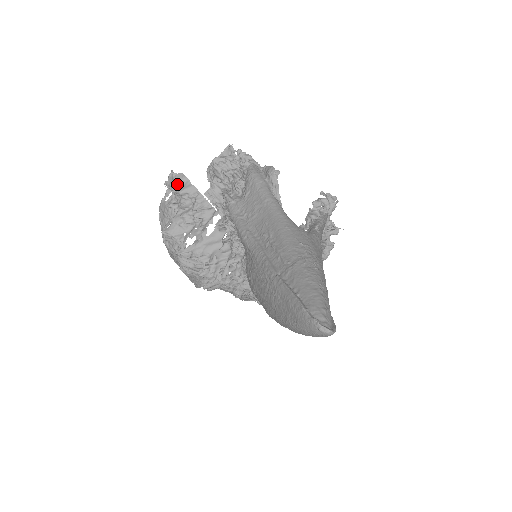
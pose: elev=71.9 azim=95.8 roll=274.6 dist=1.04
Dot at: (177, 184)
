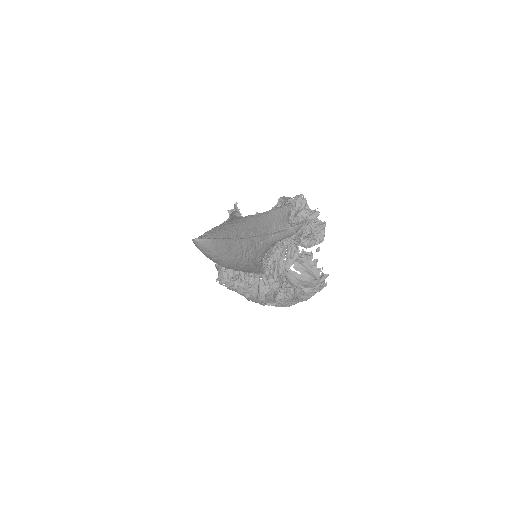
Dot at: occluded
